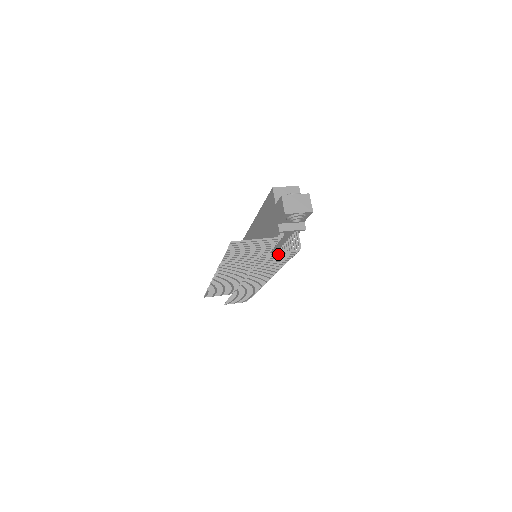
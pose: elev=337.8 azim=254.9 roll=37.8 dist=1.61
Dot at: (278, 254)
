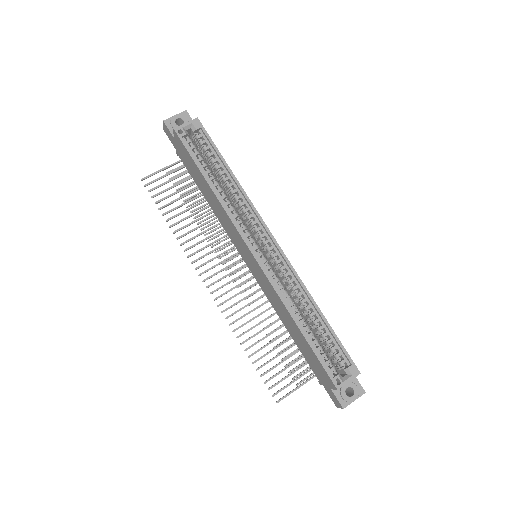
Dot at: occluded
